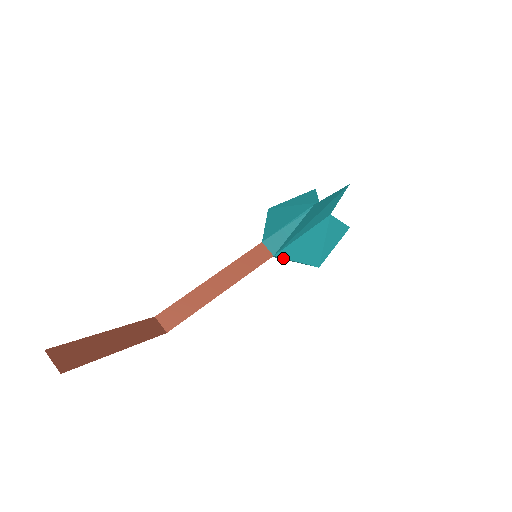
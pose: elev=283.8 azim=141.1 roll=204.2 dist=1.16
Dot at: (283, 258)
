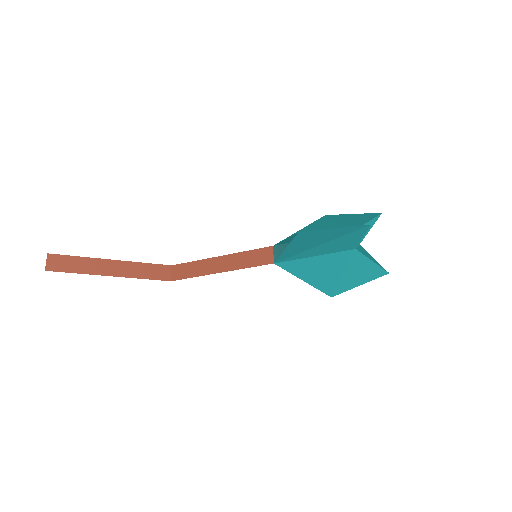
Dot at: occluded
